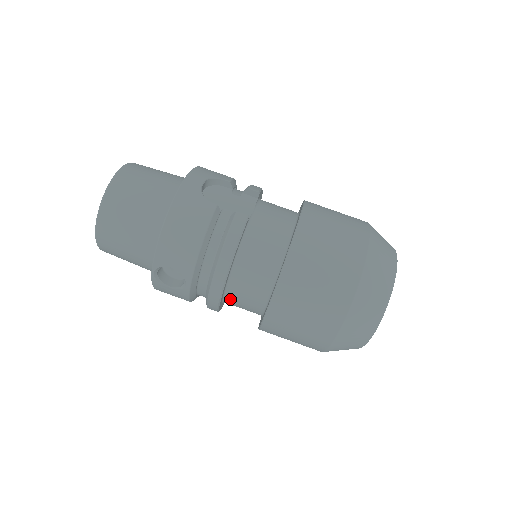
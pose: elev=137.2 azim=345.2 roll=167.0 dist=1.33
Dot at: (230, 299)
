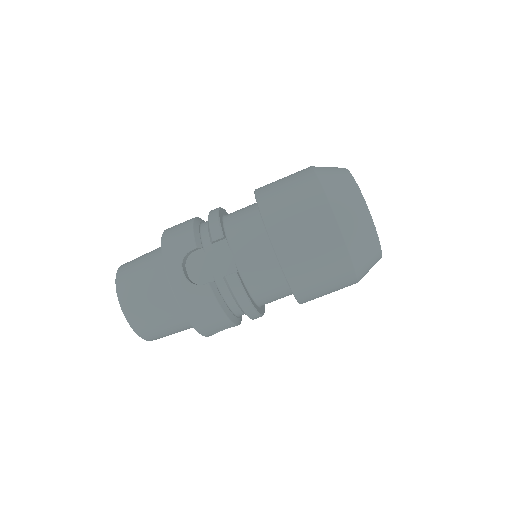
Dot at: occluded
